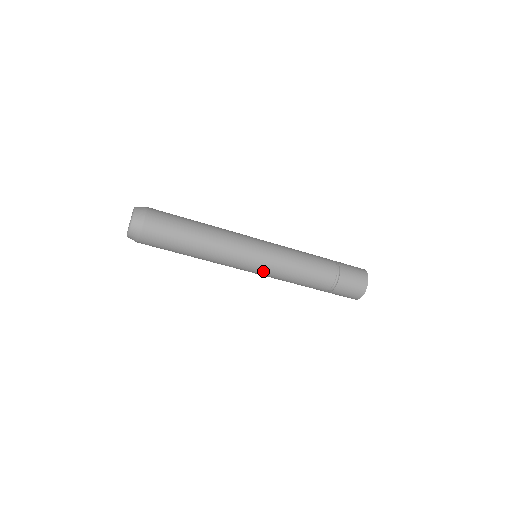
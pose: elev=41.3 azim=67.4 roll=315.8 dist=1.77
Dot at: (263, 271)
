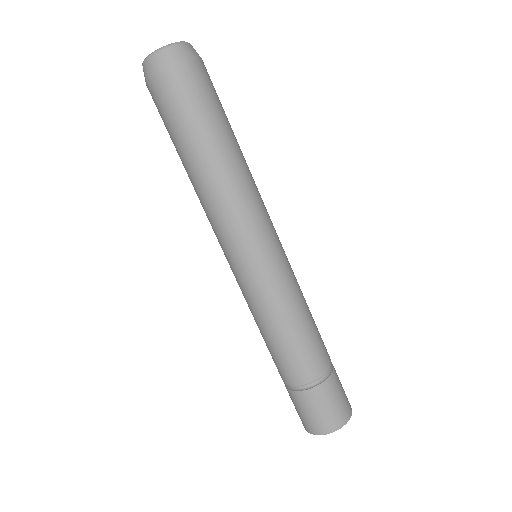
Dot at: (272, 269)
